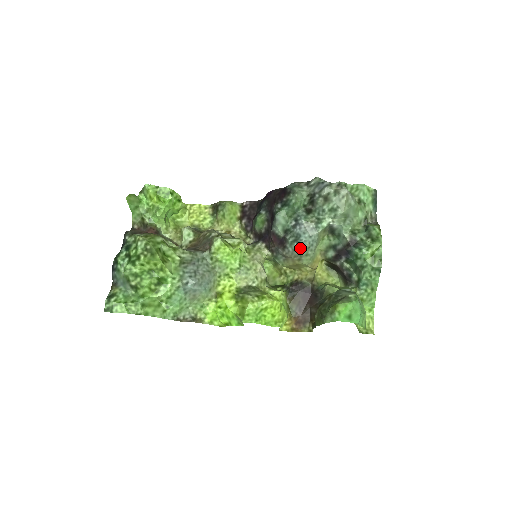
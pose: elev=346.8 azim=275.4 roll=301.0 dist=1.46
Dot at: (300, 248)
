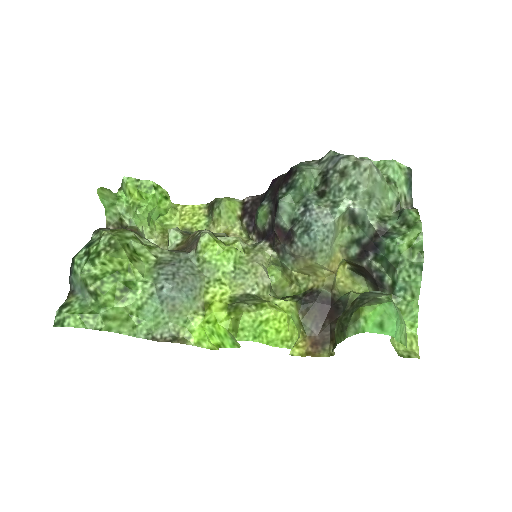
Dot at: (312, 241)
